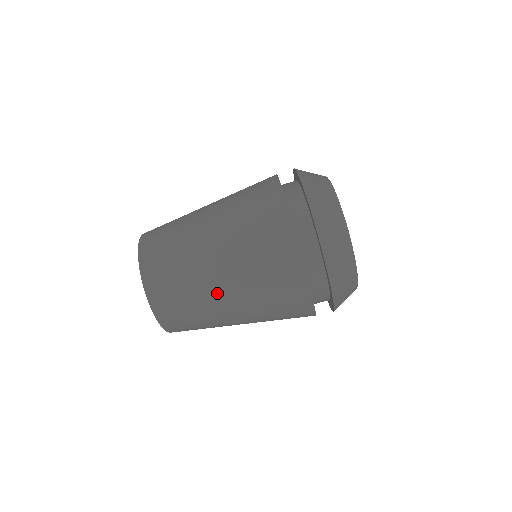
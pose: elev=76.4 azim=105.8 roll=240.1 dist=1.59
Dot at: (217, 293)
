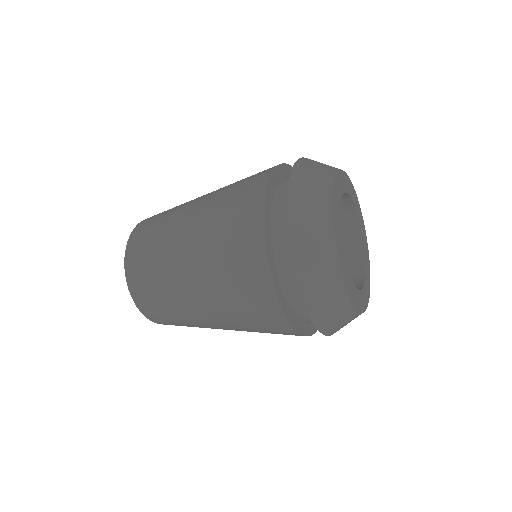
Dot at: occluded
